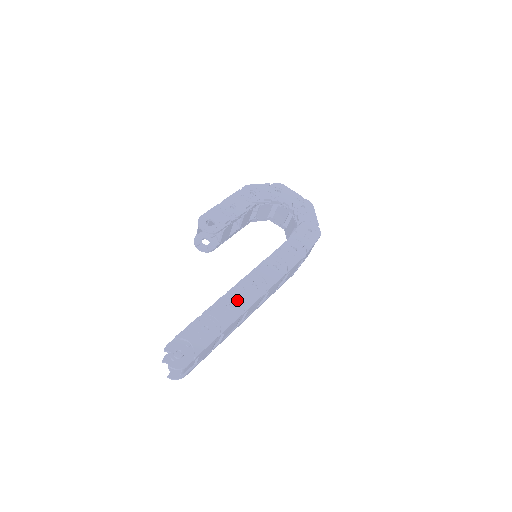
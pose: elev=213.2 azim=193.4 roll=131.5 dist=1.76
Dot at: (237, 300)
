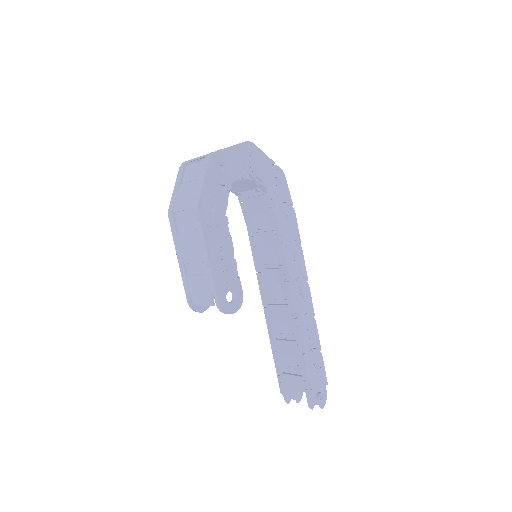
Dot at: (306, 319)
